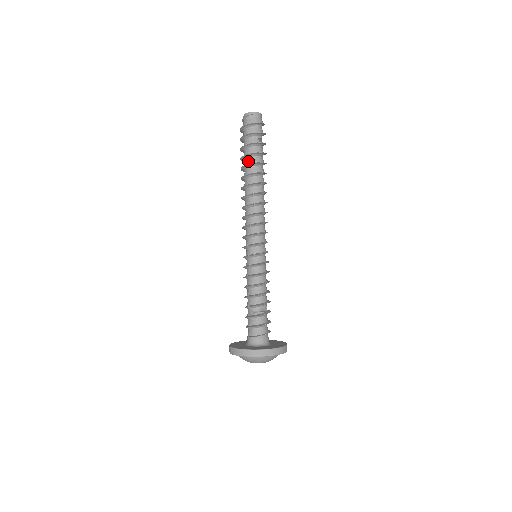
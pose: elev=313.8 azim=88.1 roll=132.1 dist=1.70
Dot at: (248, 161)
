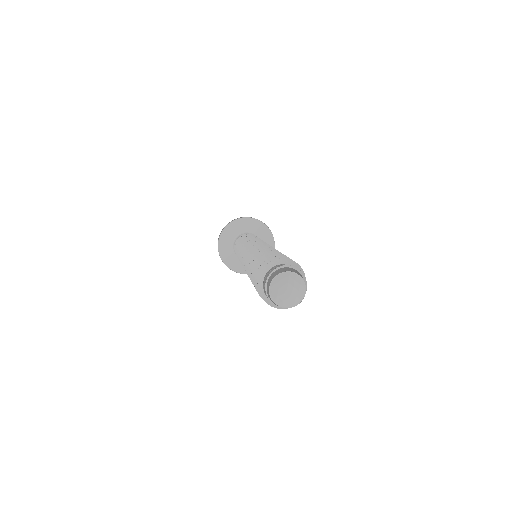
Dot at: occluded
